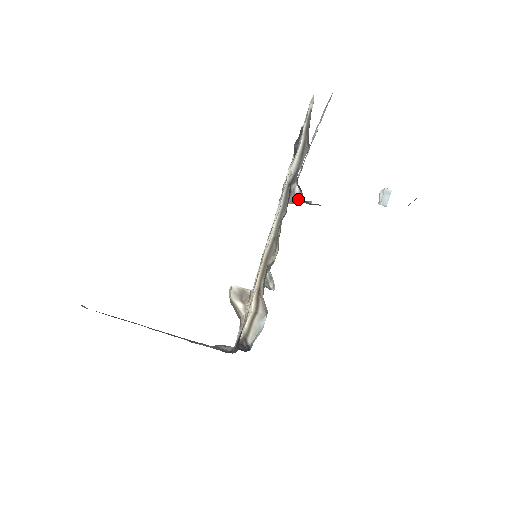
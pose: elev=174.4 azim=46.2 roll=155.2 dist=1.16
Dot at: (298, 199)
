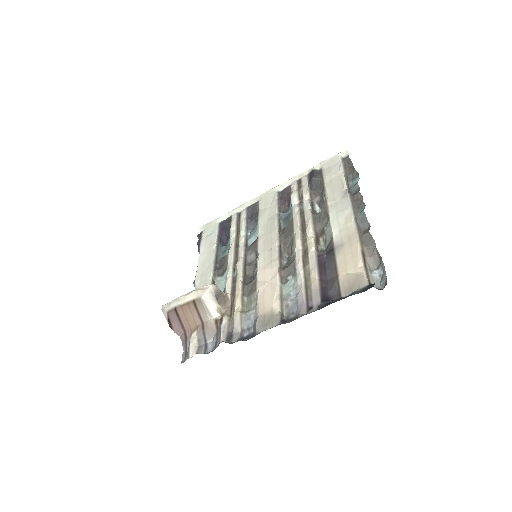
Dot at: occluded
